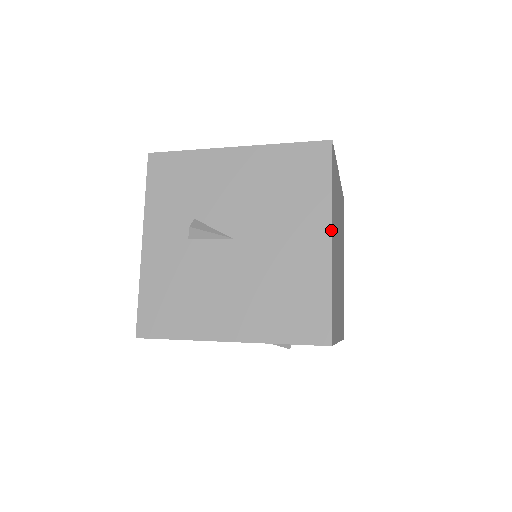
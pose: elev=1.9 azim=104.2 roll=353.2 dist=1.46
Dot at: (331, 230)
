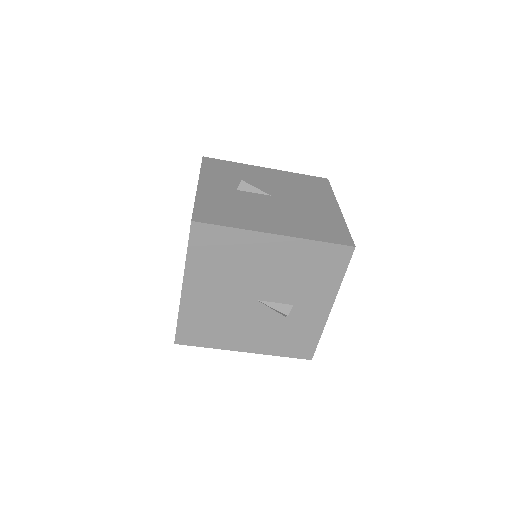
Dot at: (338, 205)
